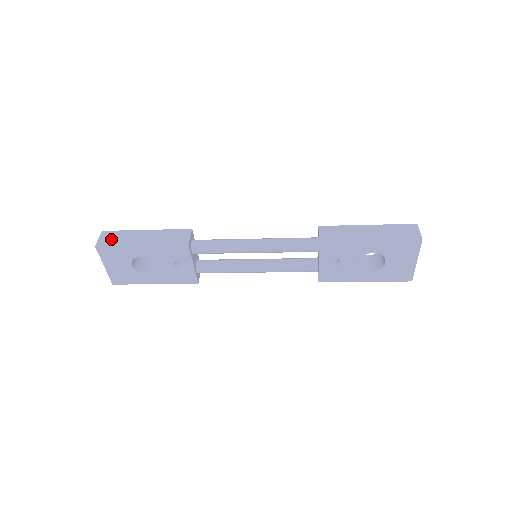
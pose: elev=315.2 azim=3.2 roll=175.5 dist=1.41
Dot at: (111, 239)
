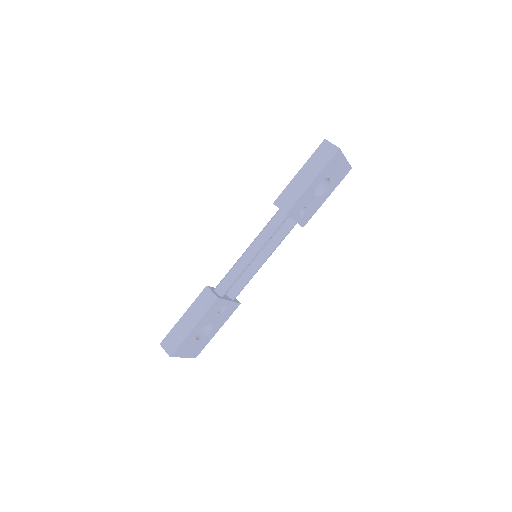
Dot at: (172, 343)
